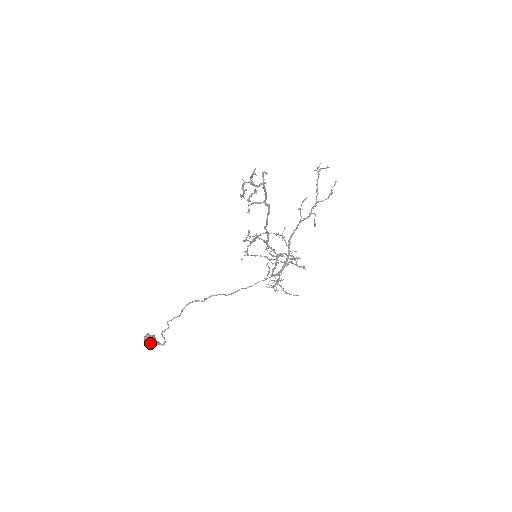
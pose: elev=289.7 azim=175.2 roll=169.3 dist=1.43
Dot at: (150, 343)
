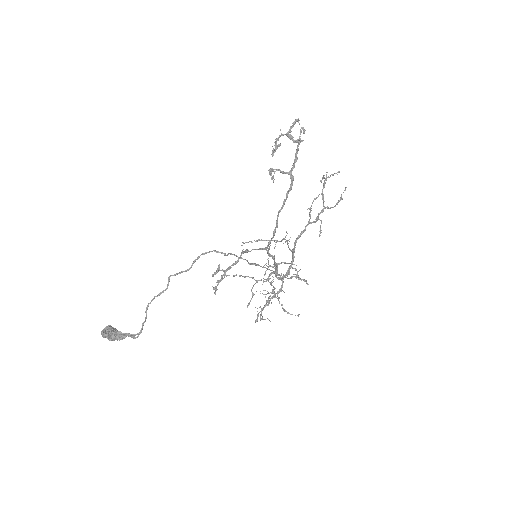
Dot at: (112, 338)
